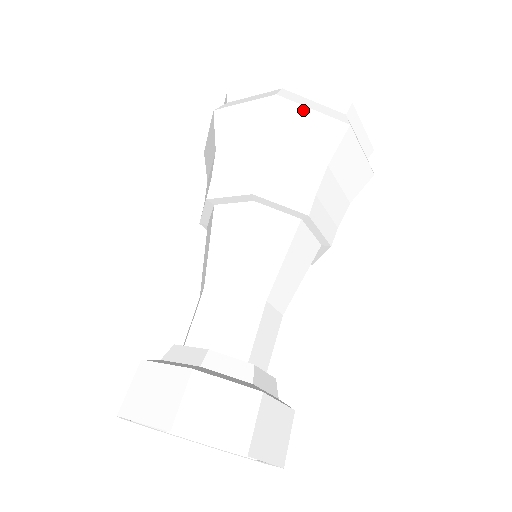
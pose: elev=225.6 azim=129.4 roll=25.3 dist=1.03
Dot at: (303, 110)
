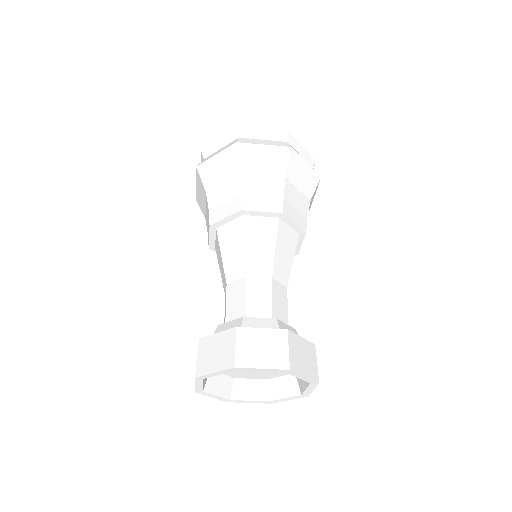
Dot at: (303, 161)
